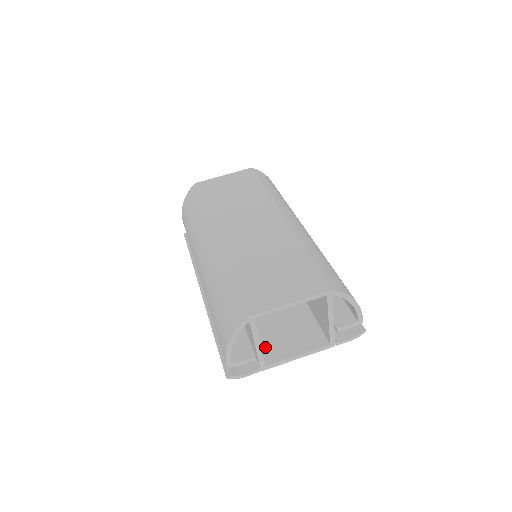
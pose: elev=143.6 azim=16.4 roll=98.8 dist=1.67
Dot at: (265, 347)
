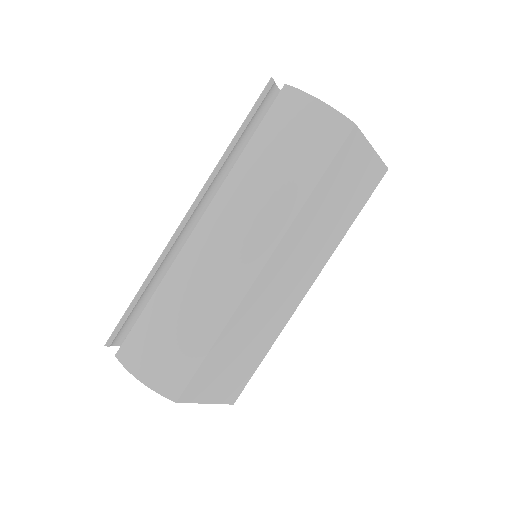
Dot at: occluded
